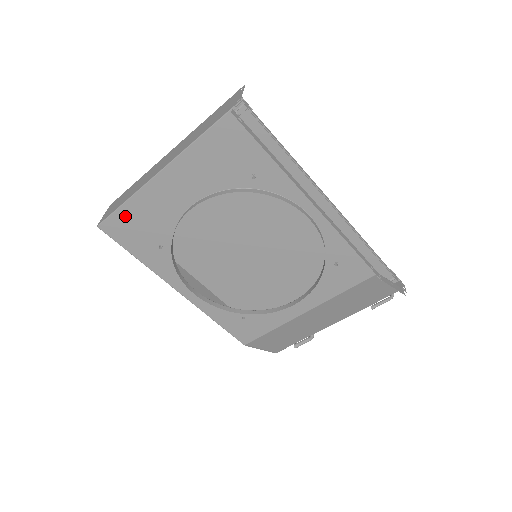
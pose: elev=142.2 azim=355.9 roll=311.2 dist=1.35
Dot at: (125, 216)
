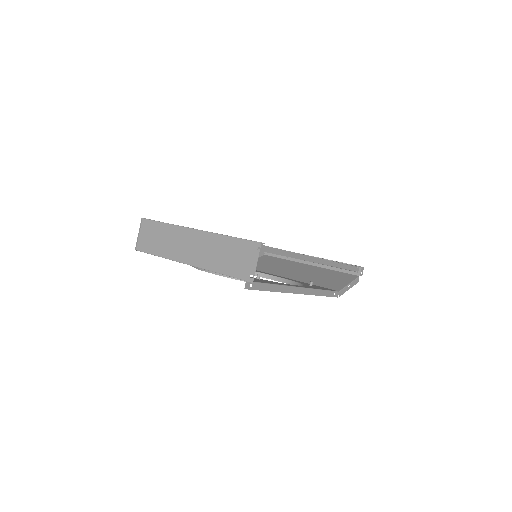
Dot at: occluded
